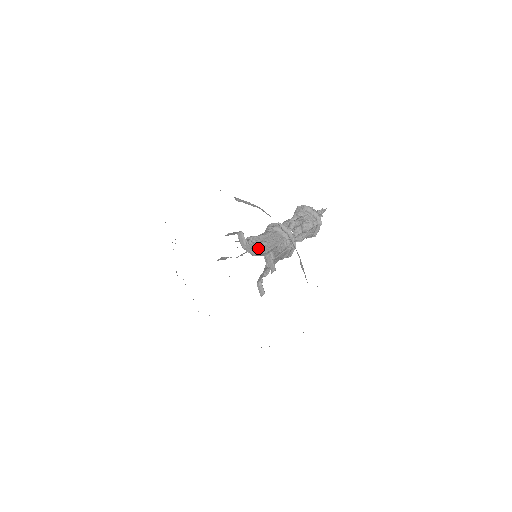
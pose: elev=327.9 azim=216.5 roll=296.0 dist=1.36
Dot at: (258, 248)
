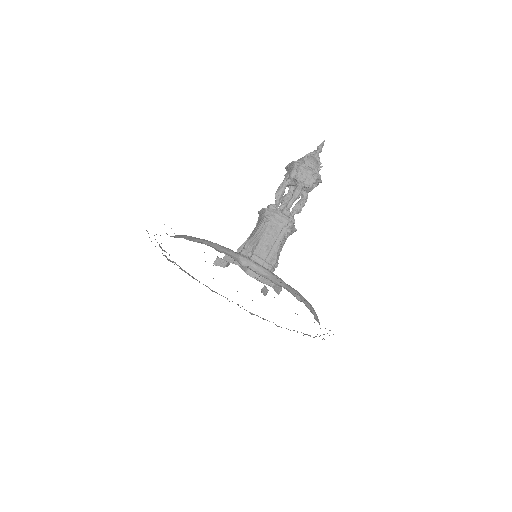
Dot at: (260, 261)
